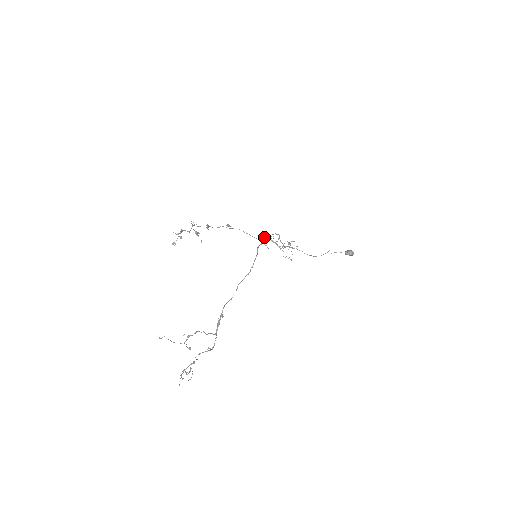
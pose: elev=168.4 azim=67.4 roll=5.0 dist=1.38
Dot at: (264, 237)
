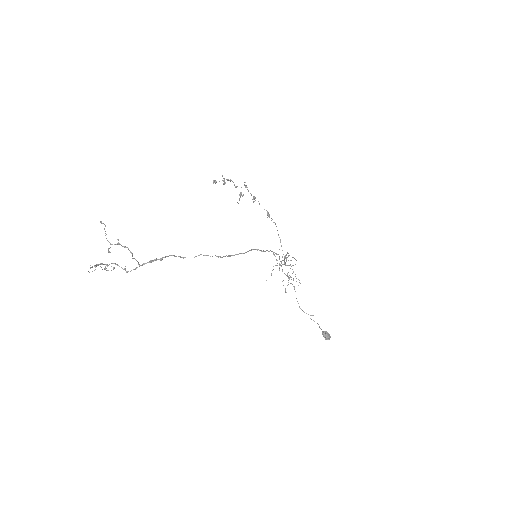
Dot at: (287, 253)
